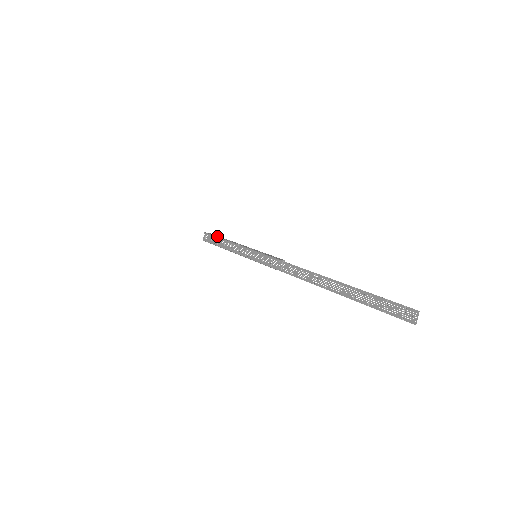
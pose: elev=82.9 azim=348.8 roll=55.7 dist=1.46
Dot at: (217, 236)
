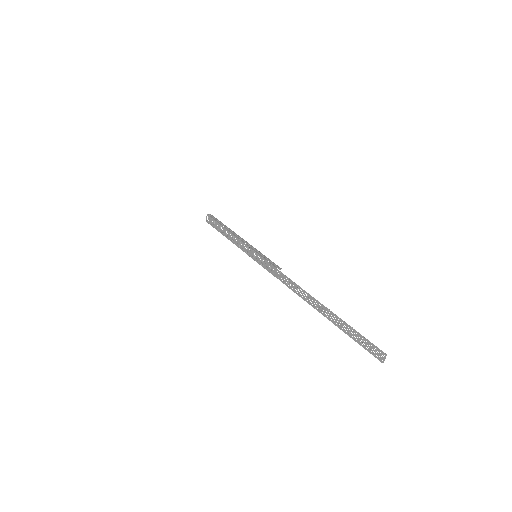
Dot at: (219, 222)
